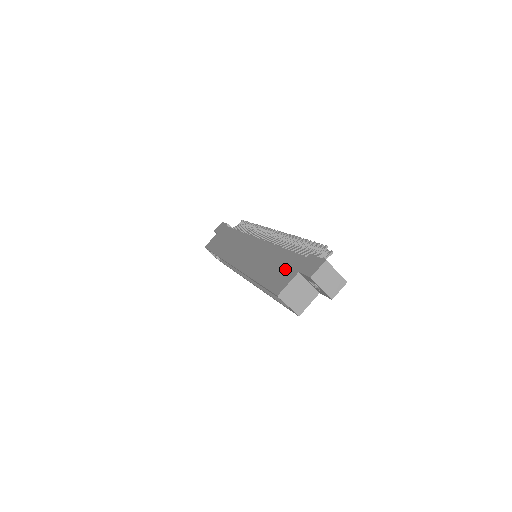
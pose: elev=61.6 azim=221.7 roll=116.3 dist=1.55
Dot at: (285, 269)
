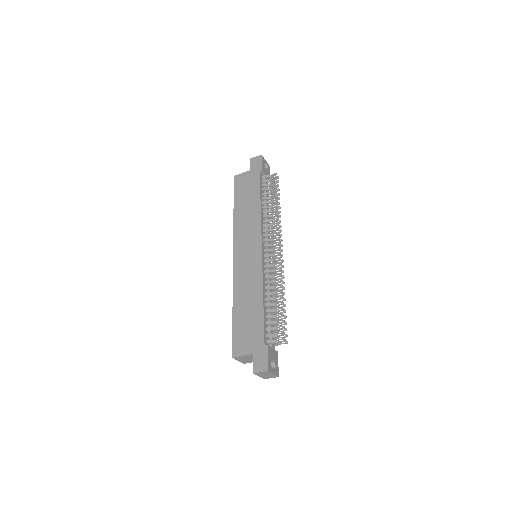
Dot at: (250, 335)
